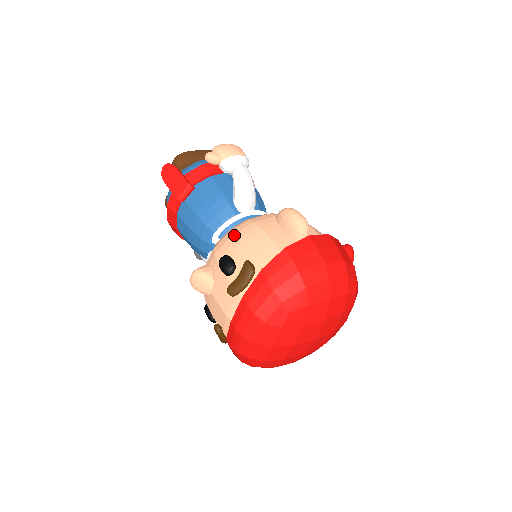
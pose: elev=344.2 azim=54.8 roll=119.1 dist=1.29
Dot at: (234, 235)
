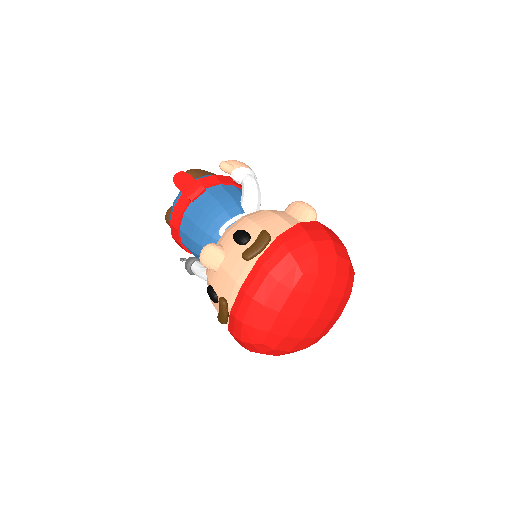
Dot at: (248, 216)
